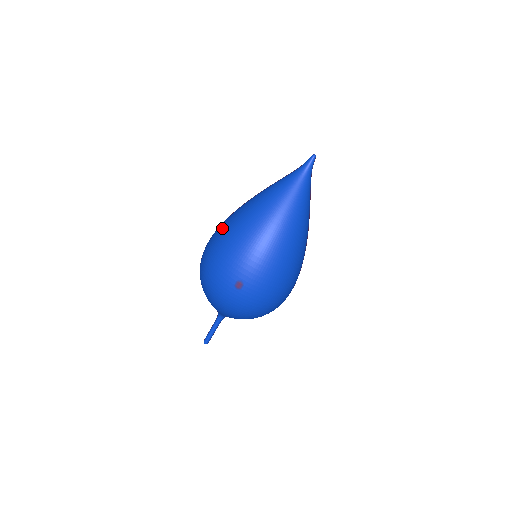
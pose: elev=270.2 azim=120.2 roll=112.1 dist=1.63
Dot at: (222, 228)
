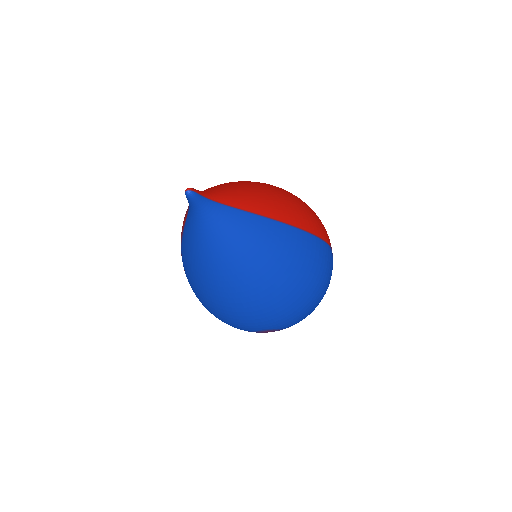
Dot at: occluded
